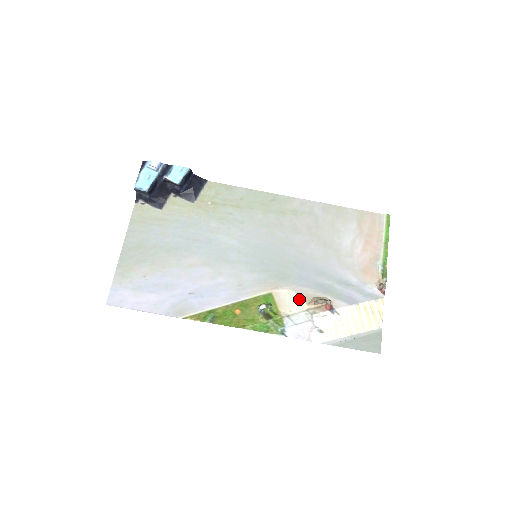
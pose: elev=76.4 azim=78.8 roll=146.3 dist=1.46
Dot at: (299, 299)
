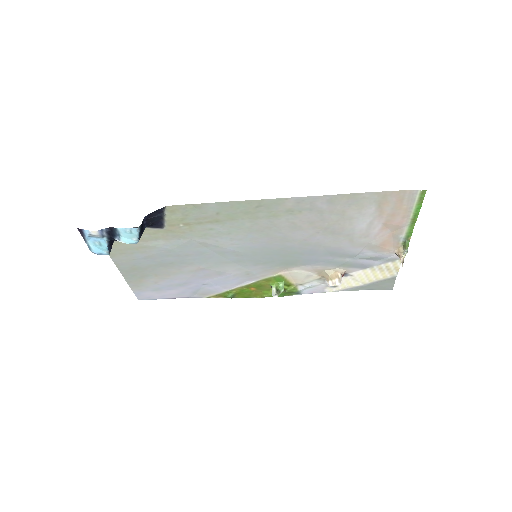
Dot at: (310, 274)
